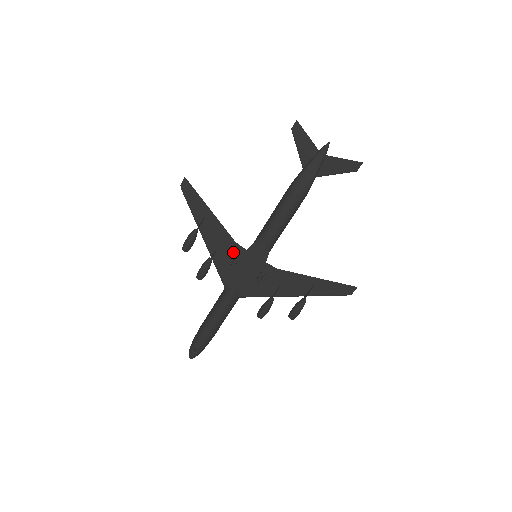
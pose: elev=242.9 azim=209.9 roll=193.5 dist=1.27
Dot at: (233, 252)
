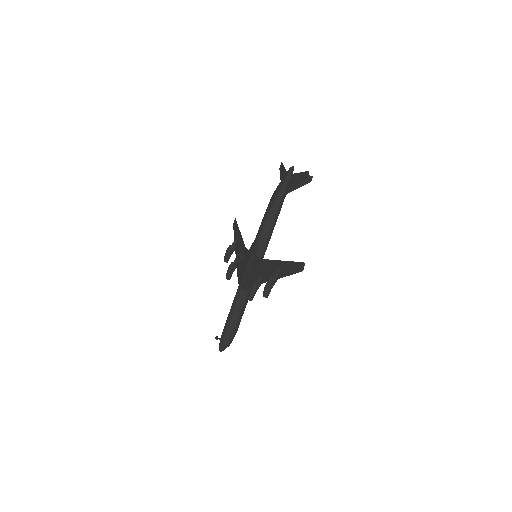
Dot at: (244, 255)
